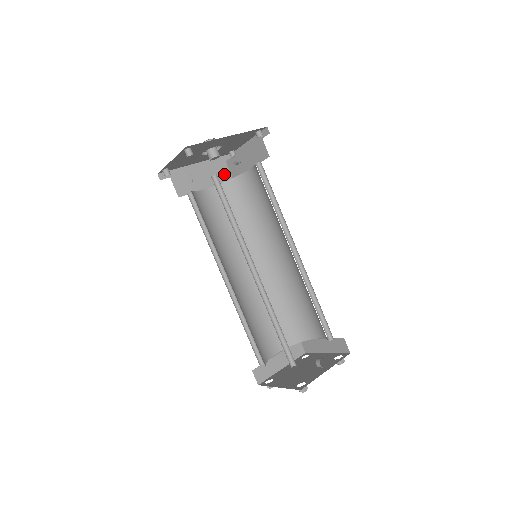
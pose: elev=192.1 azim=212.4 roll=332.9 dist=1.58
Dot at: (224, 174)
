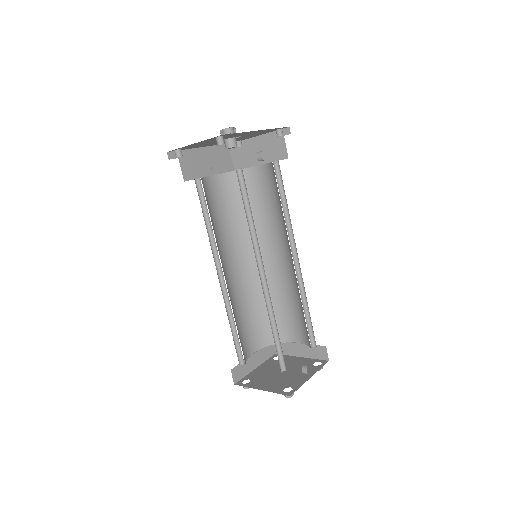
Dot at: (227, 163)
